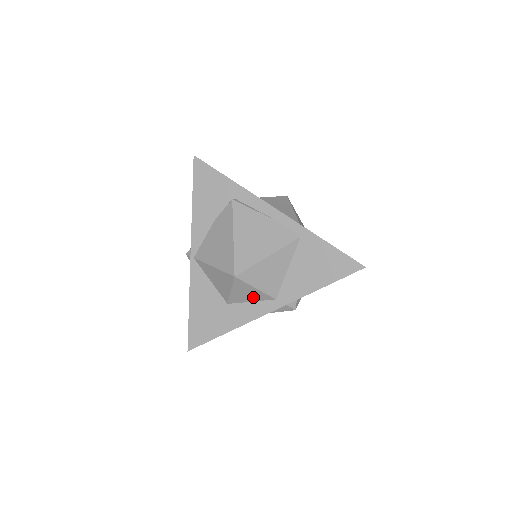
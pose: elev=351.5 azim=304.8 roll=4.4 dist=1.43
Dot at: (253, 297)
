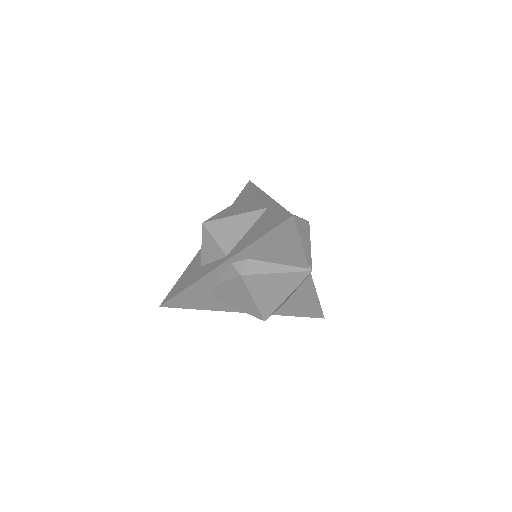
Dot at: (214, 254)
